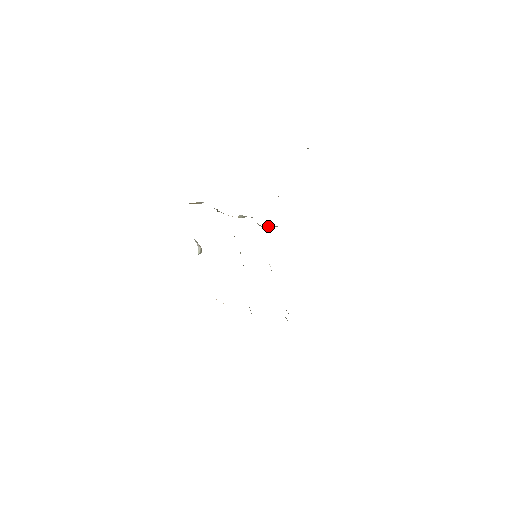
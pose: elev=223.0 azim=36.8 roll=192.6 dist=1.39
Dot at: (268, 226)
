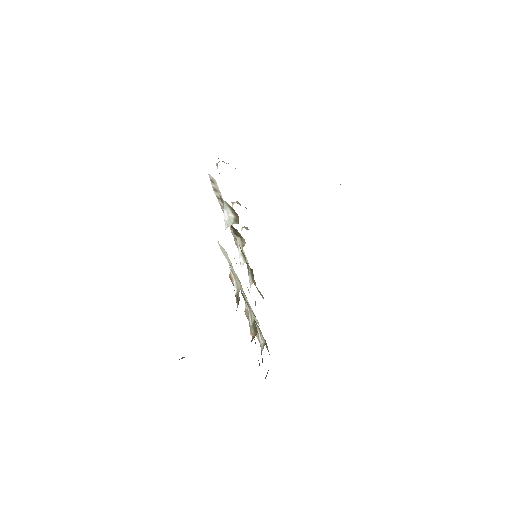
Dot at: (247, 228)
